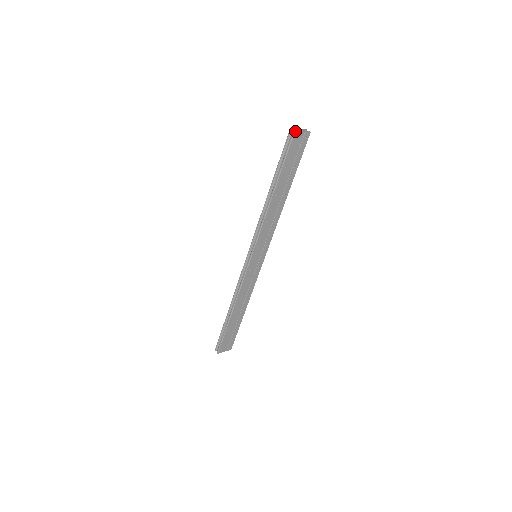
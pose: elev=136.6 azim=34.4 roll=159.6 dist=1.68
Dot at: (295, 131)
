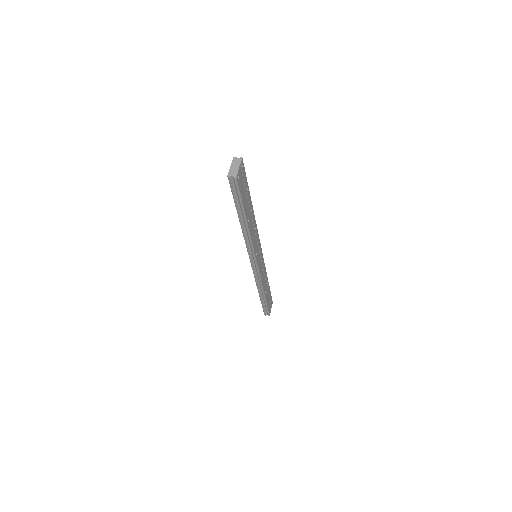
Dot at: (236, 177)
